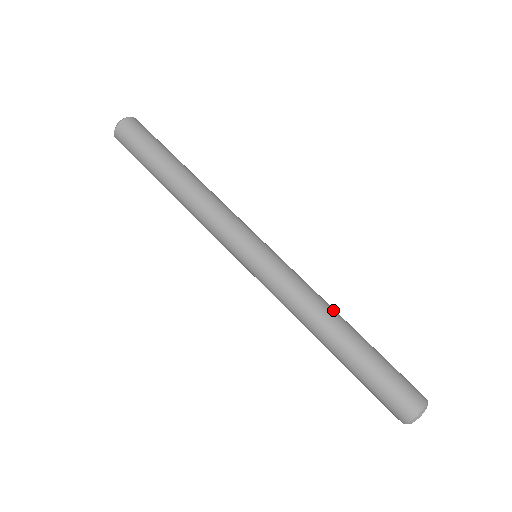
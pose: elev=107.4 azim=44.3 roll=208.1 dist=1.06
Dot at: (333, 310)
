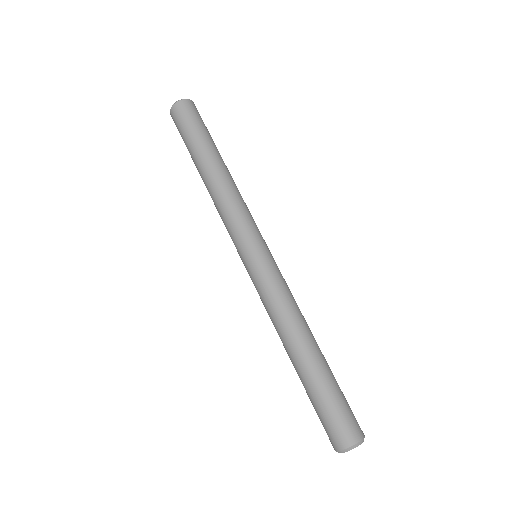
Dot at: occluded
